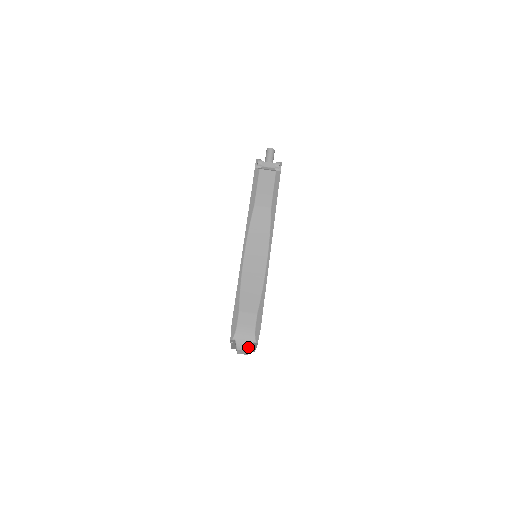
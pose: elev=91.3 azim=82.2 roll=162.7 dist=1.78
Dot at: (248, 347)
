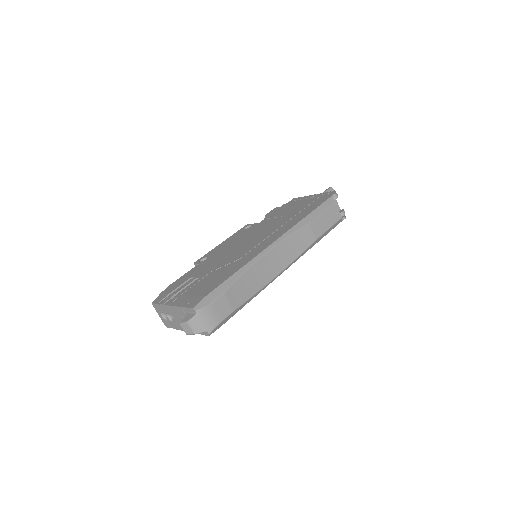
Dot at: (199, 331)
